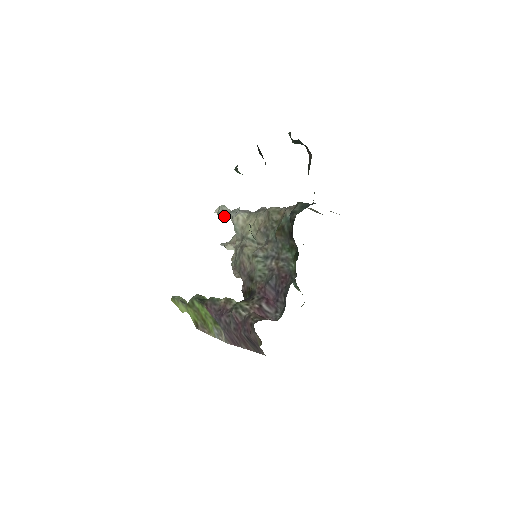
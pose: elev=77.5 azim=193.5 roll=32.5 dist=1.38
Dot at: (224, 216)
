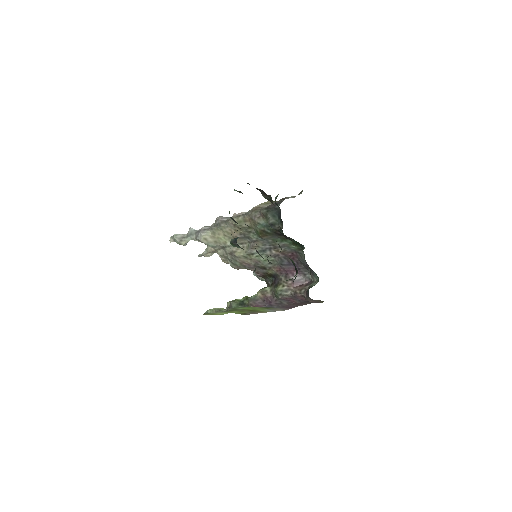
Dot at: (187, 242)
